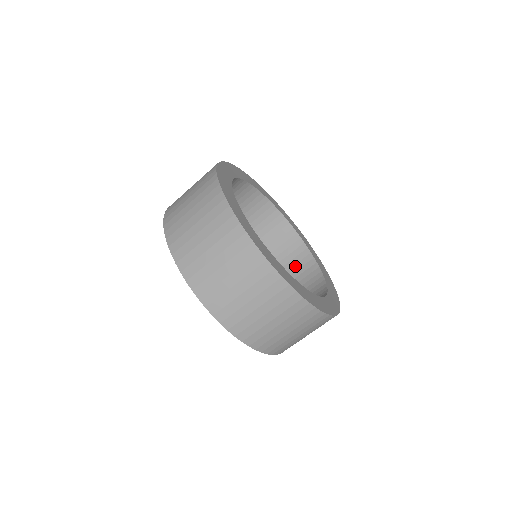
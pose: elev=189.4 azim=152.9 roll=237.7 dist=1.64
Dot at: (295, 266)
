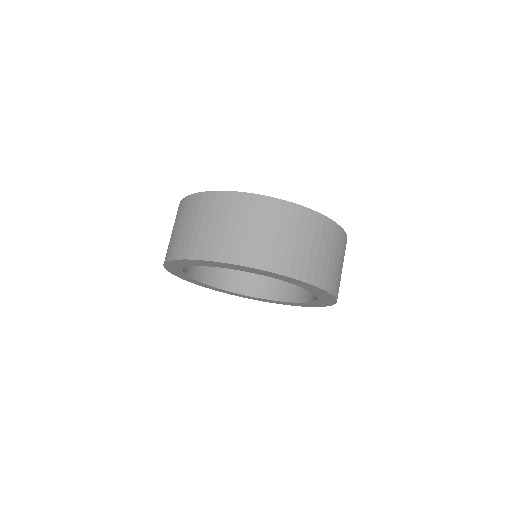
Dot at: occluded
